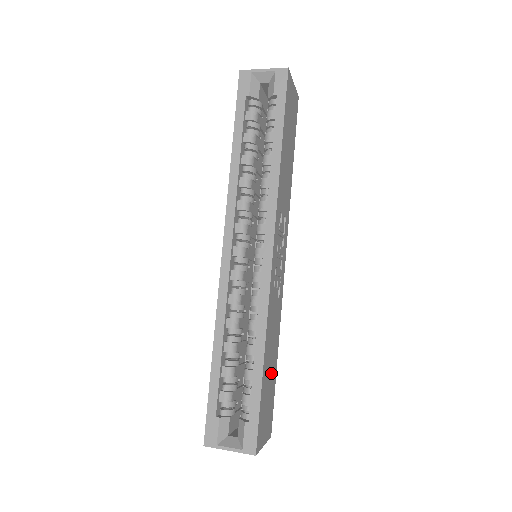
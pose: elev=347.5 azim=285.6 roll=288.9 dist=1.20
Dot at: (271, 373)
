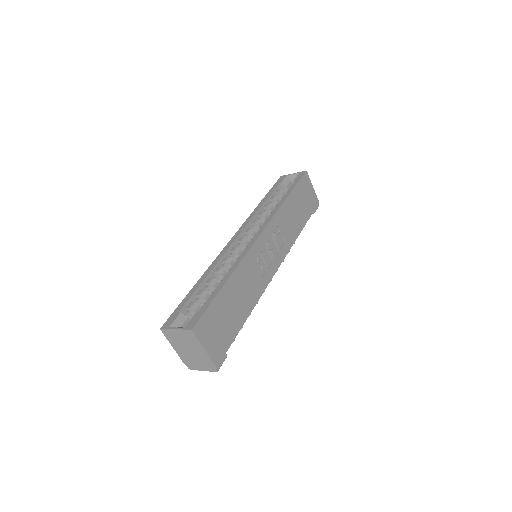
Dot at: (234, 312)
